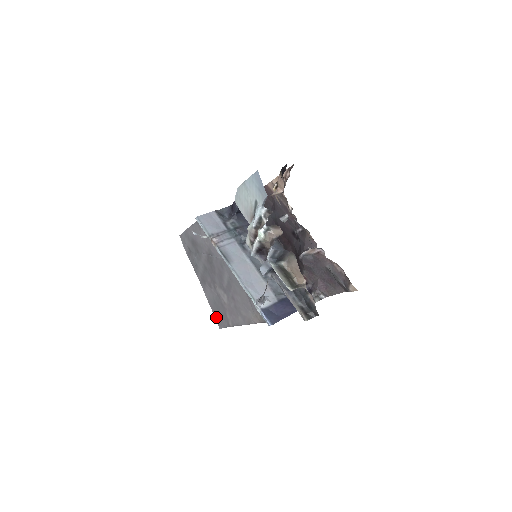
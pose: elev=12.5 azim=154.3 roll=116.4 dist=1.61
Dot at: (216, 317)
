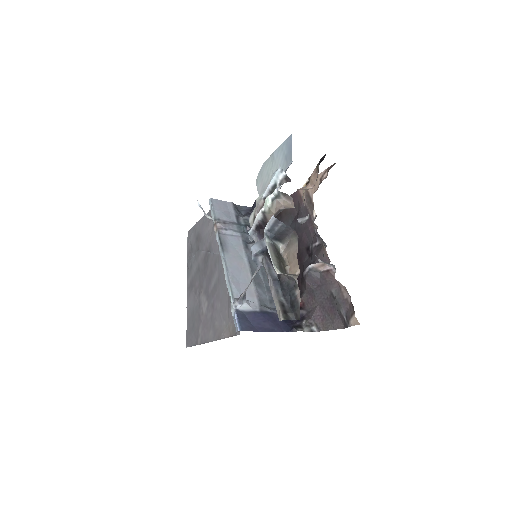
Dot at: (188, 332)
